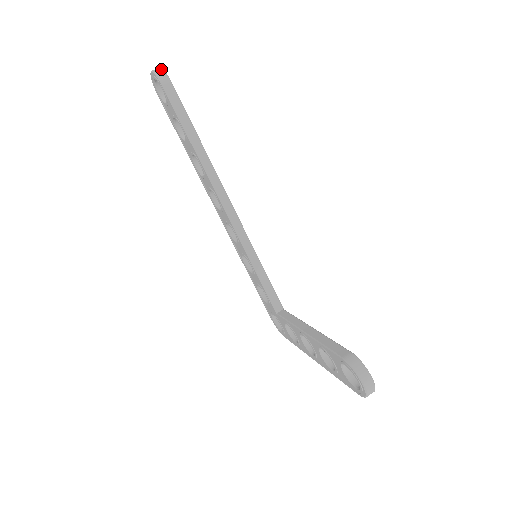
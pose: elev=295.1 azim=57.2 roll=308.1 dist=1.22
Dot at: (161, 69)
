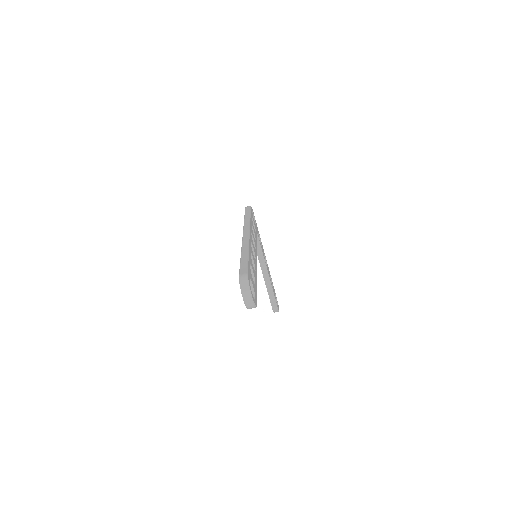
Dot at: (254, 306)
